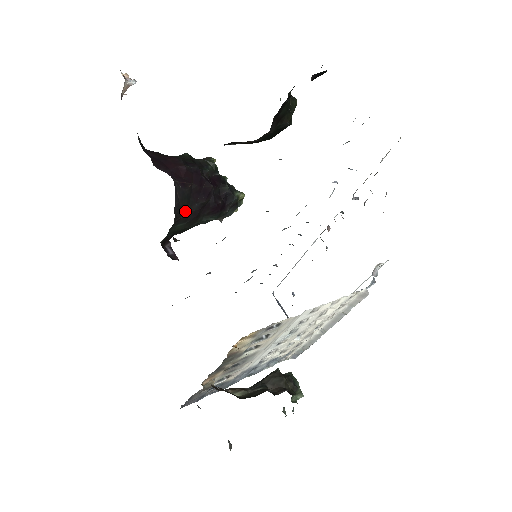
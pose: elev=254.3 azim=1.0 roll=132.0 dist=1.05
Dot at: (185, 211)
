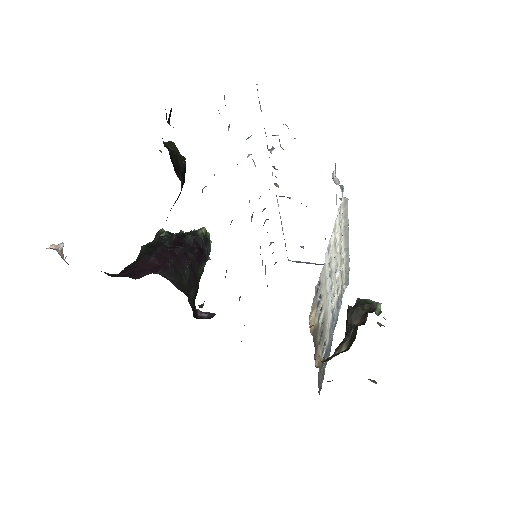
Dot at: (185, 282)
